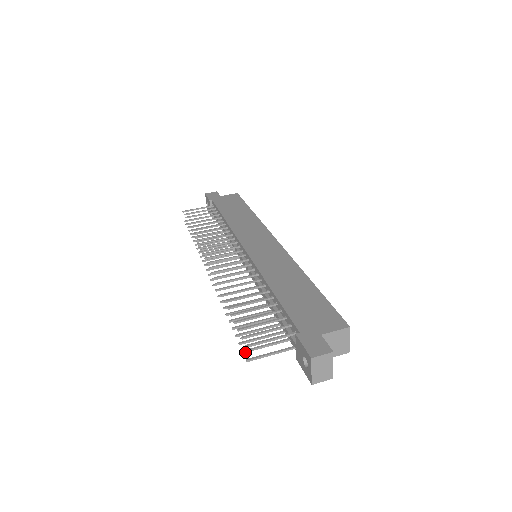
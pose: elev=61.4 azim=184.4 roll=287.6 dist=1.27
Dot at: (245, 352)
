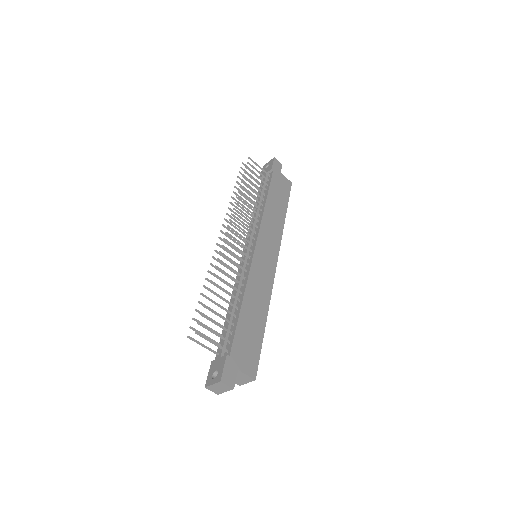
Dot at: (191, 328)
